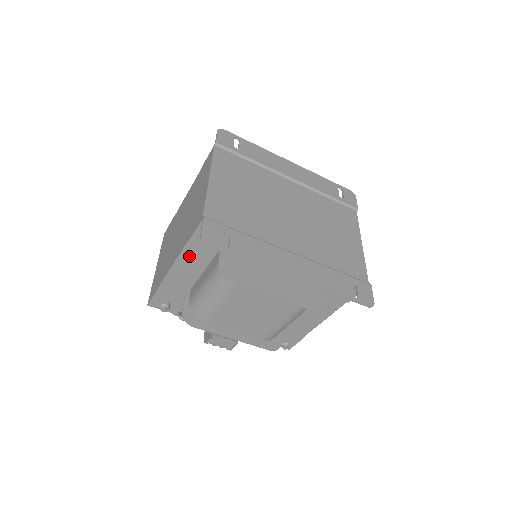
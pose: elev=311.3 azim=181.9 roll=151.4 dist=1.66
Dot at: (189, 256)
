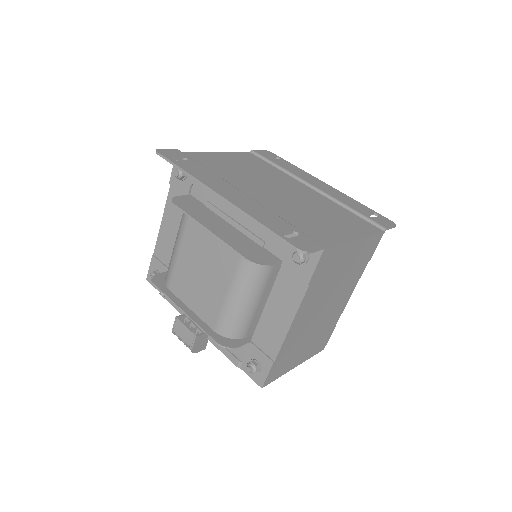
Dot at: (172, 205)
